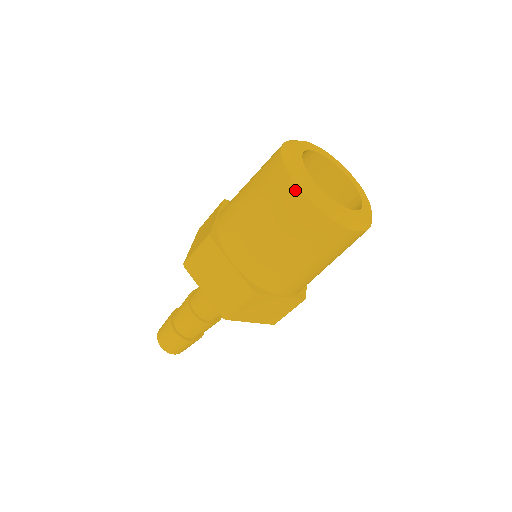
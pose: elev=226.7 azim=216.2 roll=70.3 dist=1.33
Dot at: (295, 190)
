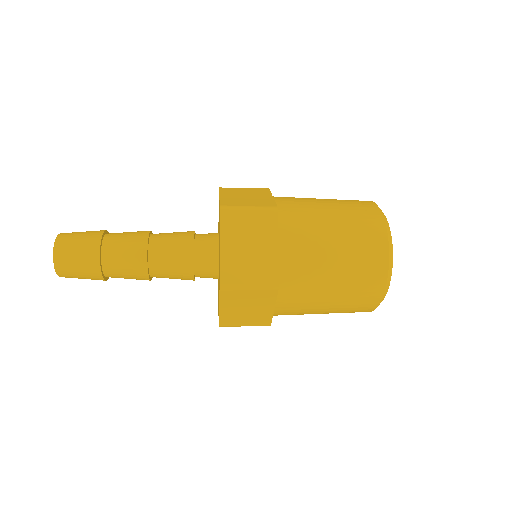
Dot at: (385, 243)
